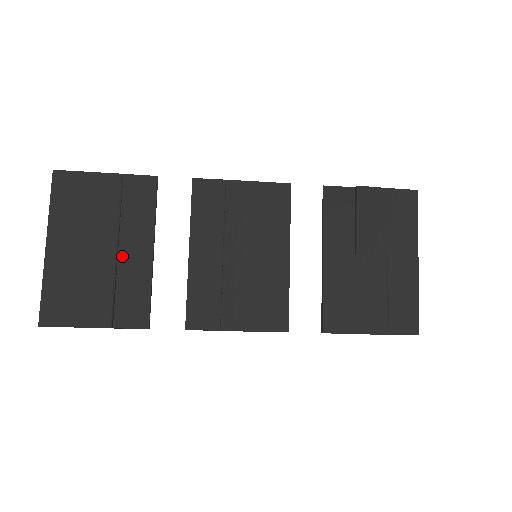
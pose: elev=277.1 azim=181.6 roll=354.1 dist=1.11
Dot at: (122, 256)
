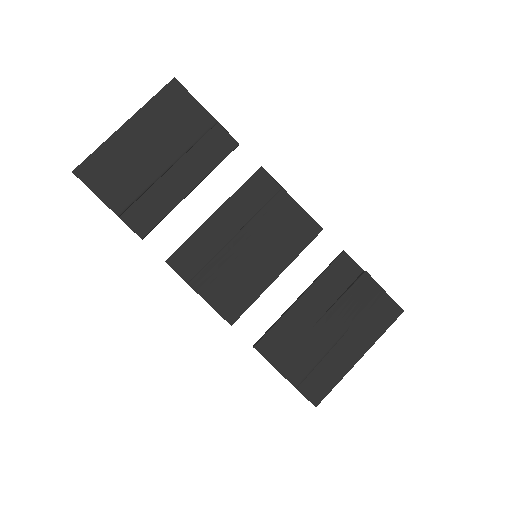
Dot at: (168, 175)
